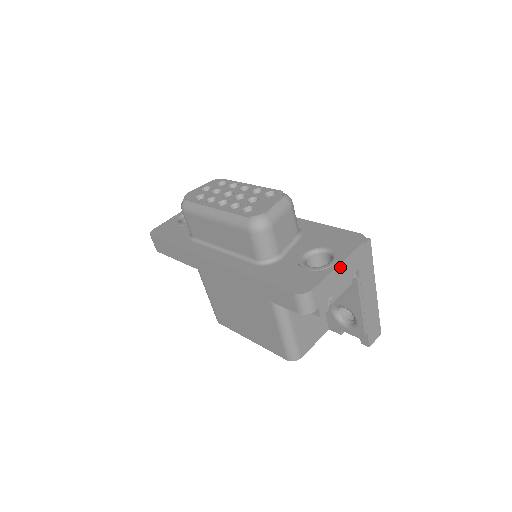
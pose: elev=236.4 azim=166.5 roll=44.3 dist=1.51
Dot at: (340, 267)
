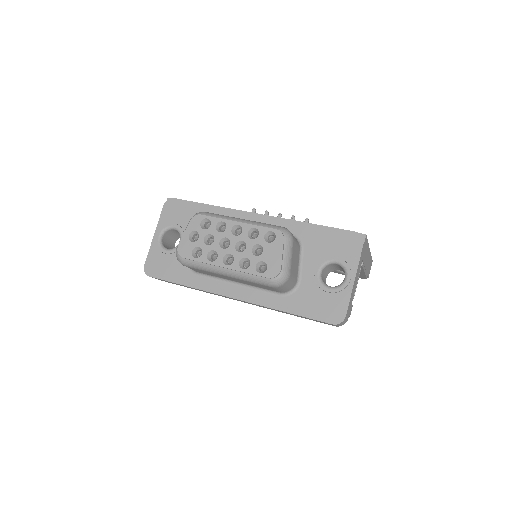
Dot at: (355, 279)
